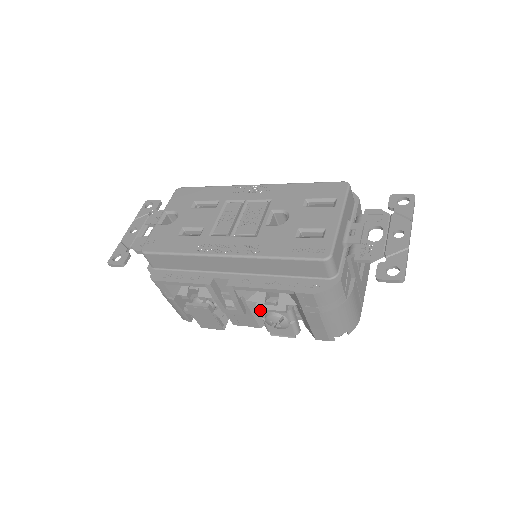
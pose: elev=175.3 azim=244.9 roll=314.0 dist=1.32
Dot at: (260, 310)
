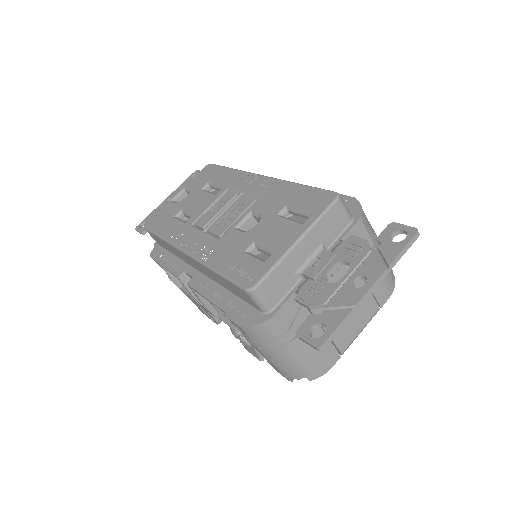
Dot at: (221, 319)
